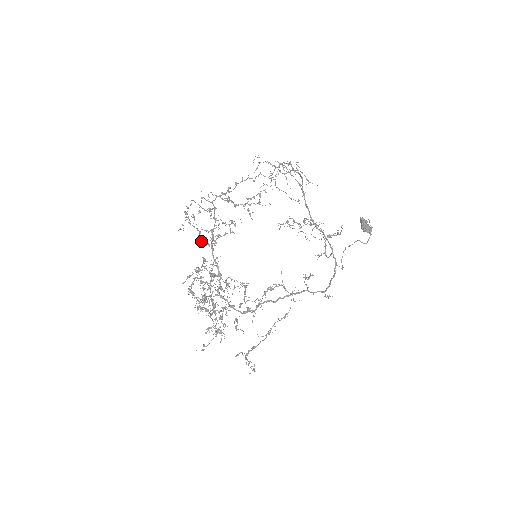
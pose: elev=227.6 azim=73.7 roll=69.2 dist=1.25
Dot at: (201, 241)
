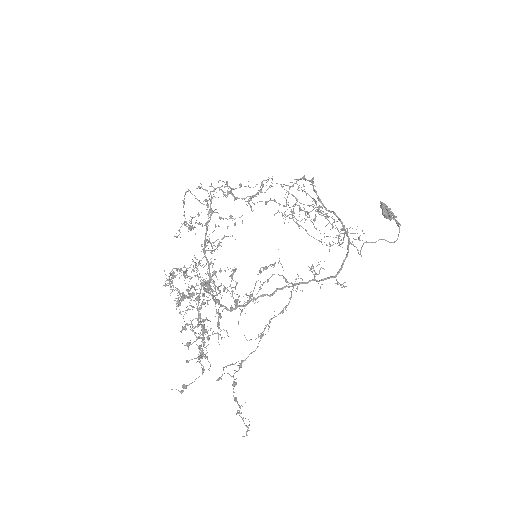
Dot at: (191, 229)
